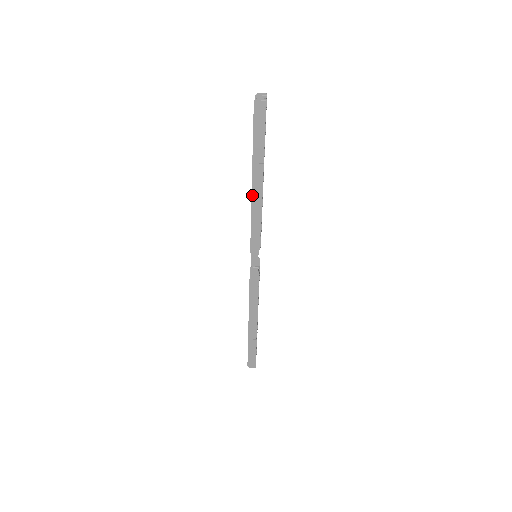
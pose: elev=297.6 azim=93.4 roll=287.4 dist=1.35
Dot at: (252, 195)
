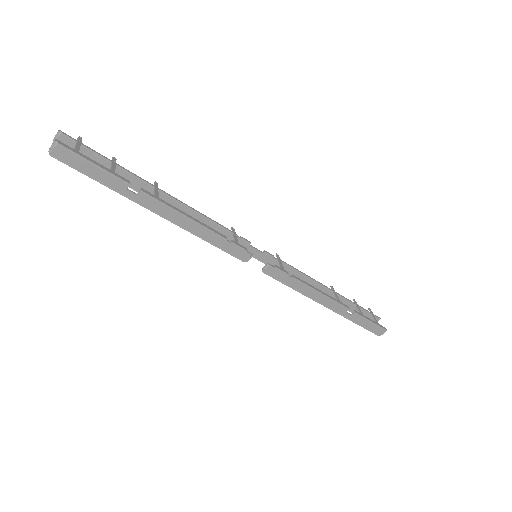
Dot at: (173, 223)
